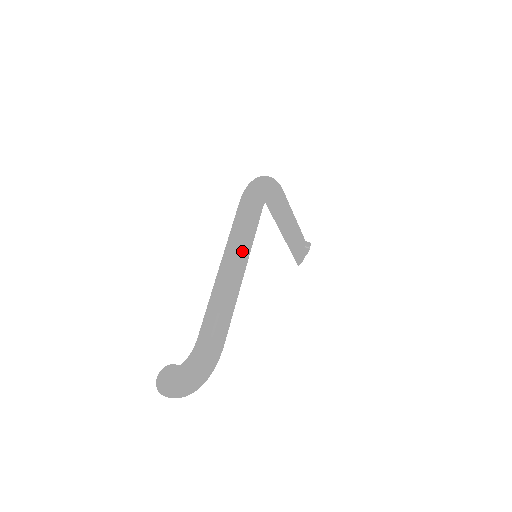
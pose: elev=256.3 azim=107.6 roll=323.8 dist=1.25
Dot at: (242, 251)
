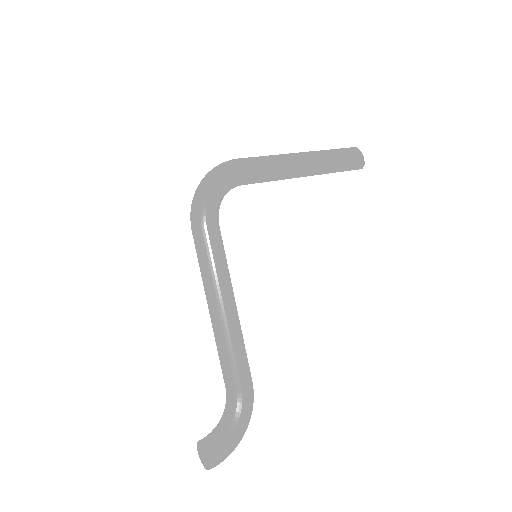
Dot at: (215, 292)
